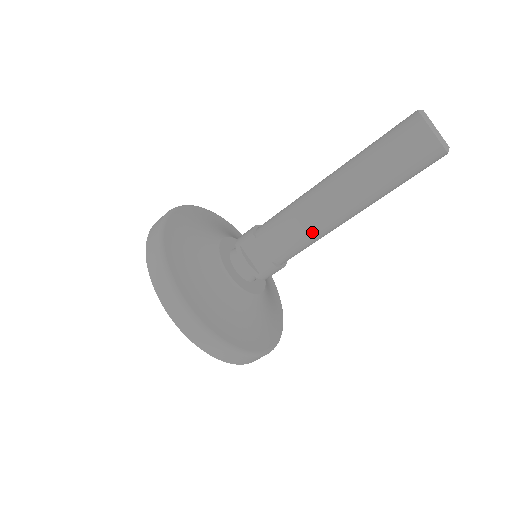
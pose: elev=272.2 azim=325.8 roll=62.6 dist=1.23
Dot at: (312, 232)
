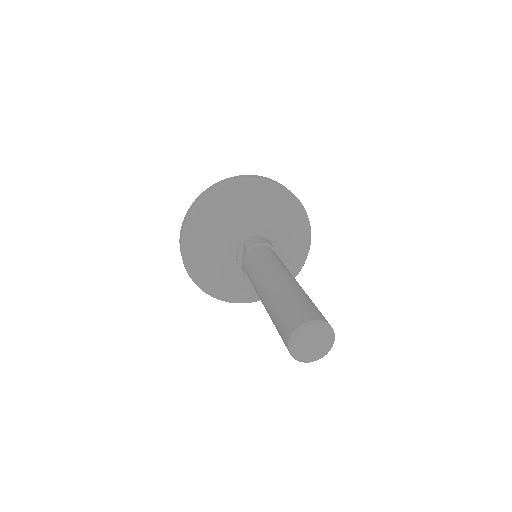
Dot at: occluded
